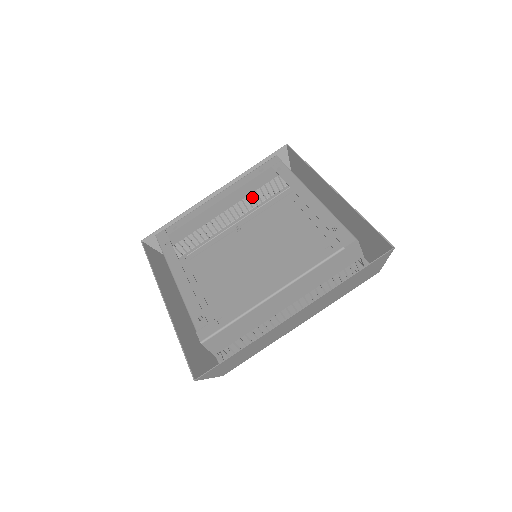
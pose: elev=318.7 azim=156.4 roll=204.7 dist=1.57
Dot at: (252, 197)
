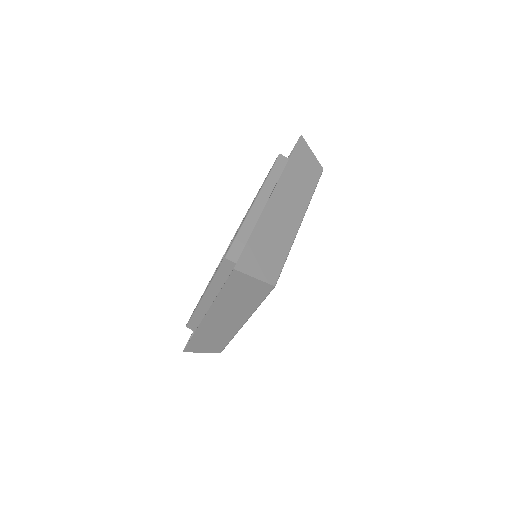
Dot at: occluded
